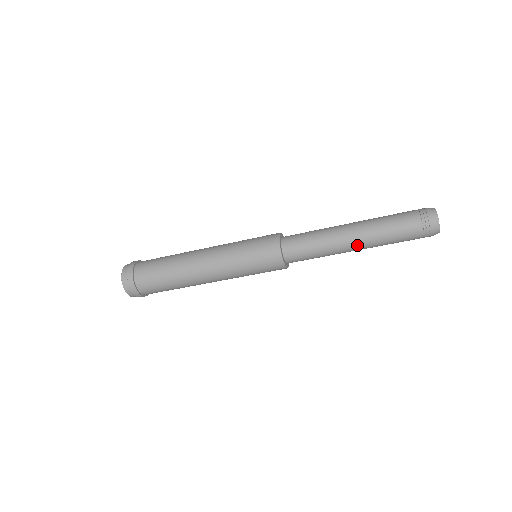
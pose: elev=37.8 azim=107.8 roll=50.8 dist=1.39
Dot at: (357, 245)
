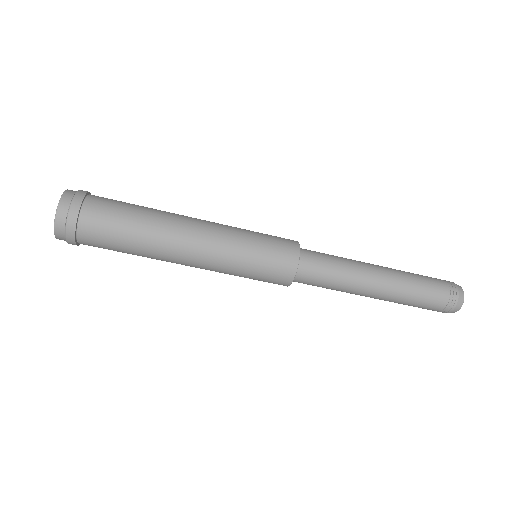
Dot at: occluded
